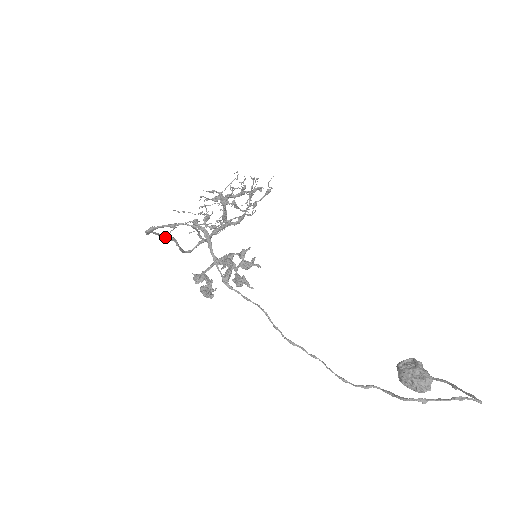
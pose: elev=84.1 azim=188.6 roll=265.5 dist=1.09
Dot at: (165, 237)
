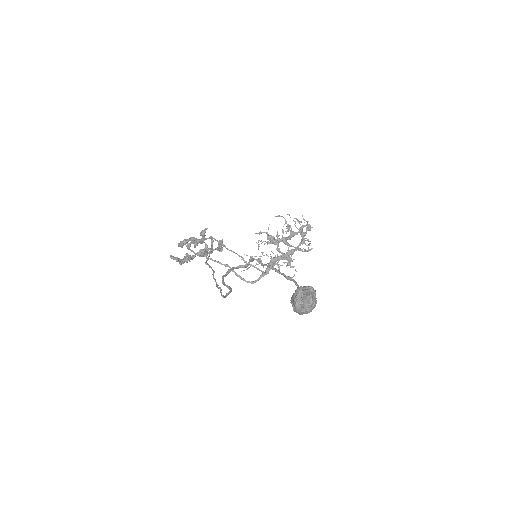
Dot at: (219, 263)
